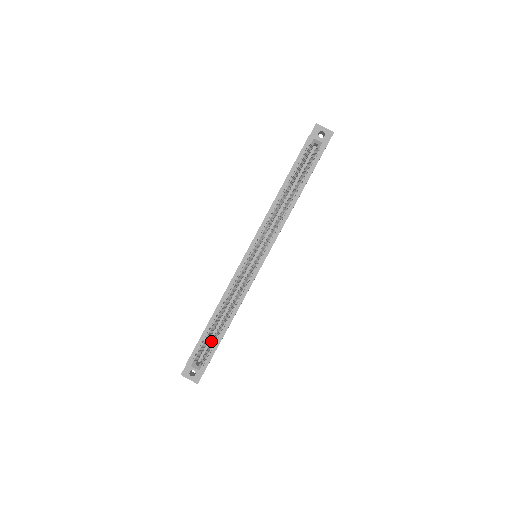
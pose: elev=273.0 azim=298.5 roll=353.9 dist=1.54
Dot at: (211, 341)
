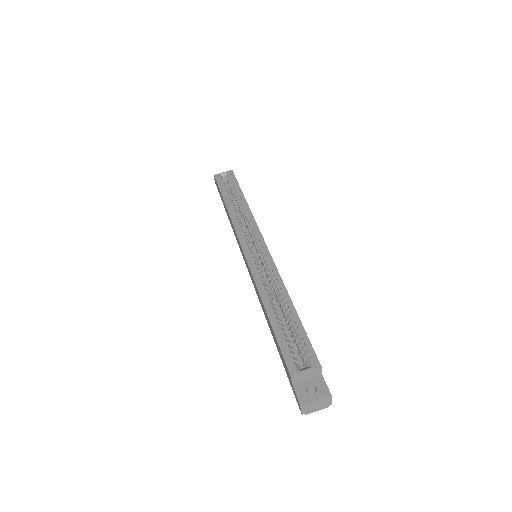
Dot at: (294, 348)
